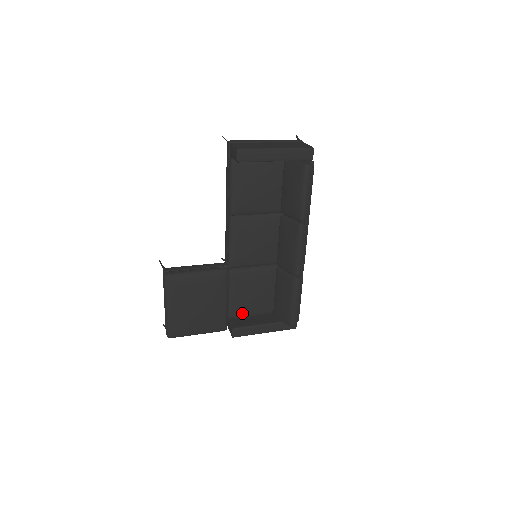
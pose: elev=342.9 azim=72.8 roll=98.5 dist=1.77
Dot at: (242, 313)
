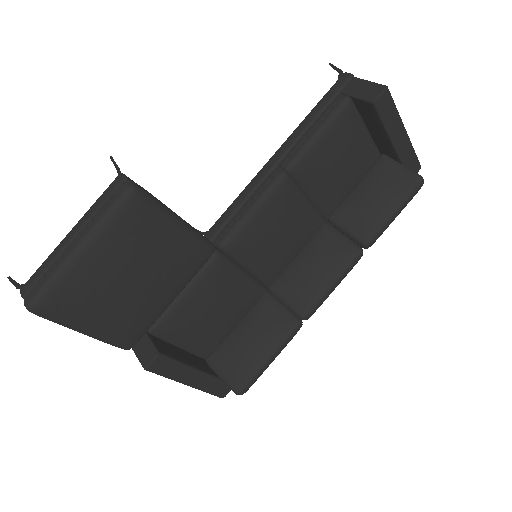
Dot at: (174, 334)
